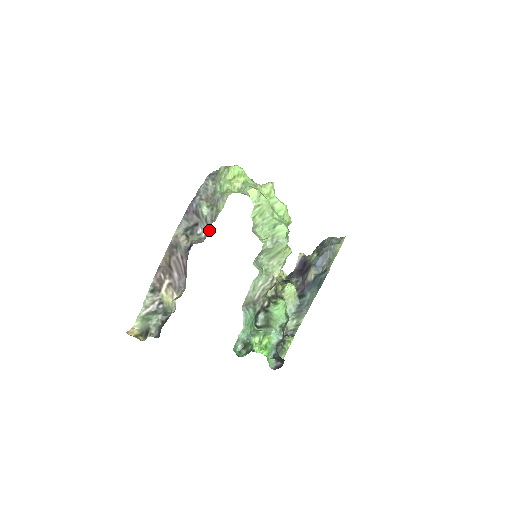
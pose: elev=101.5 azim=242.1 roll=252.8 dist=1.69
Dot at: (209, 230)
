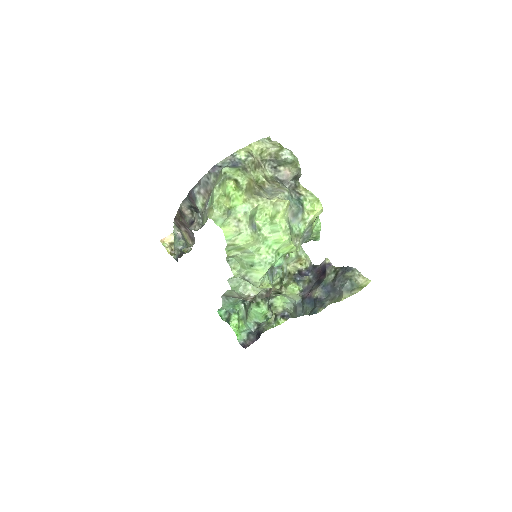
Dot at: occluded
